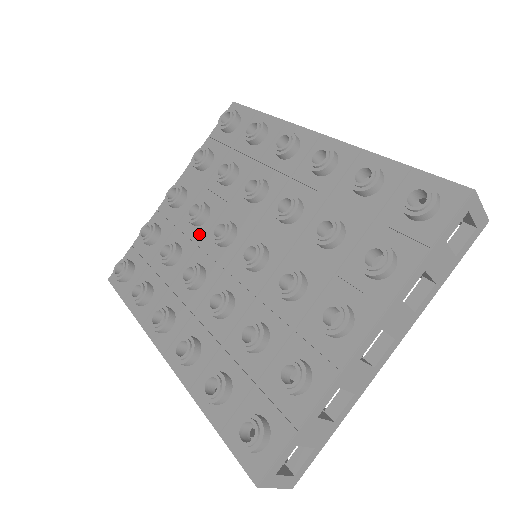
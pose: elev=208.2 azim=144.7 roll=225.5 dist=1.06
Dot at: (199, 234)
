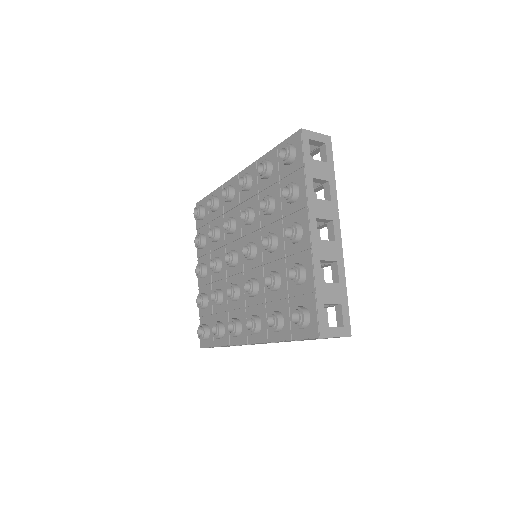
Dot at: (223, 274)
